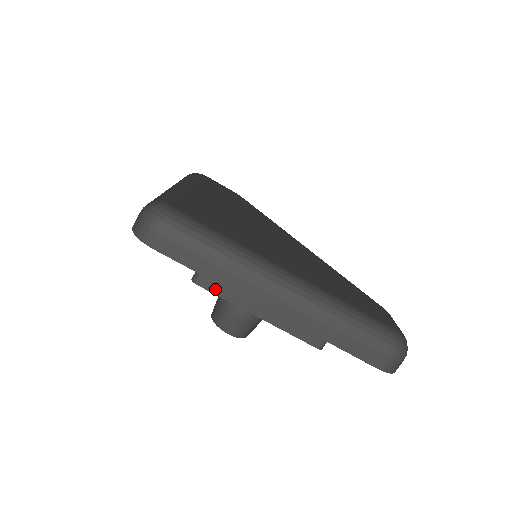
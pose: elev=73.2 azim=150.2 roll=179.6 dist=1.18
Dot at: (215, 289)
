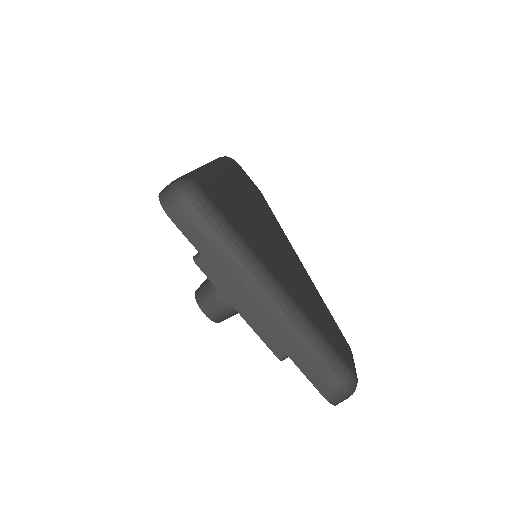
Dot at: (210, 274)
